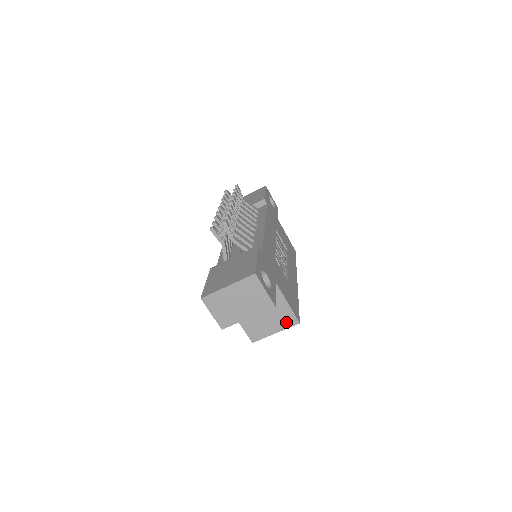
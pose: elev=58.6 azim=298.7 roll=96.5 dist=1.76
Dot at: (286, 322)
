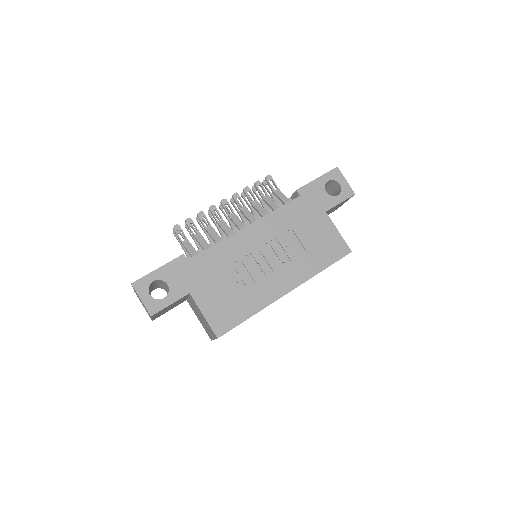
Dot at: (212, 333)
